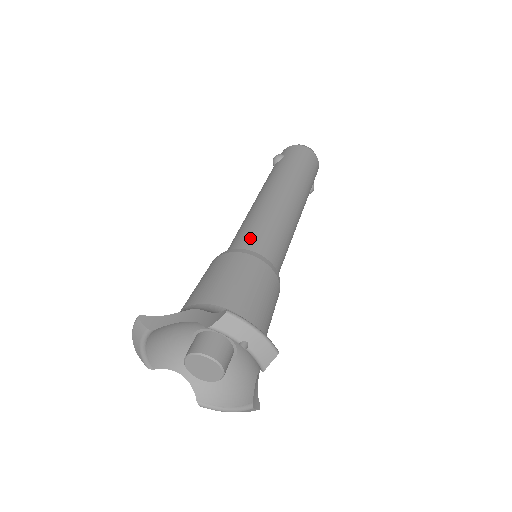
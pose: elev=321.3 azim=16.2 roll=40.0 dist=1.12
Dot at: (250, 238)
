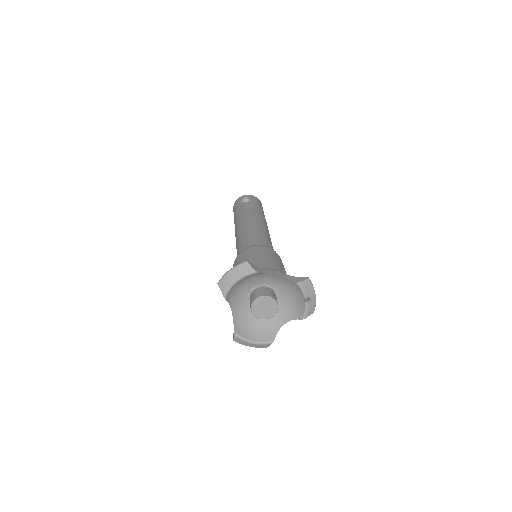
Dot at: (267, 243)
